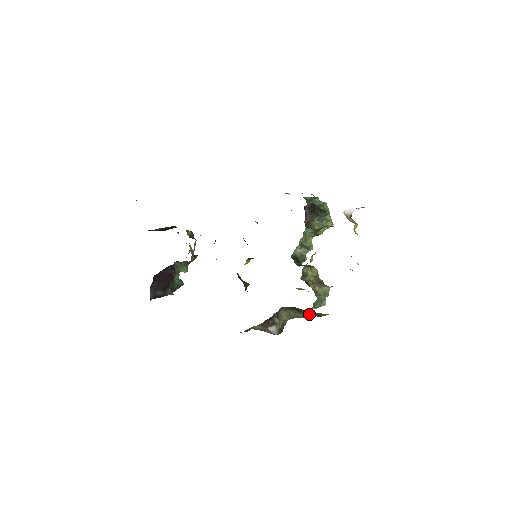
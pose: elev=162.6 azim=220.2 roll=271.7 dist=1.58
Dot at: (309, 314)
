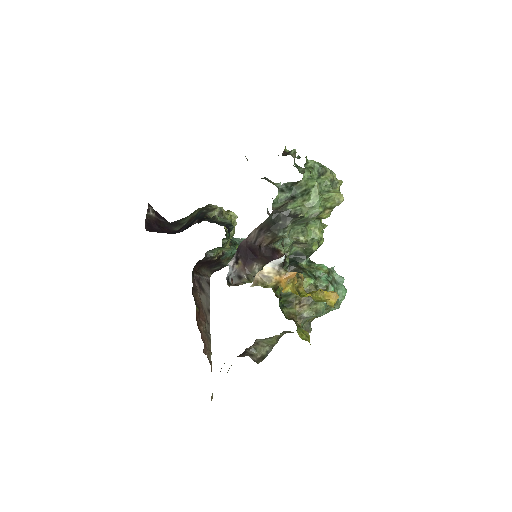
Dot at: occluded
